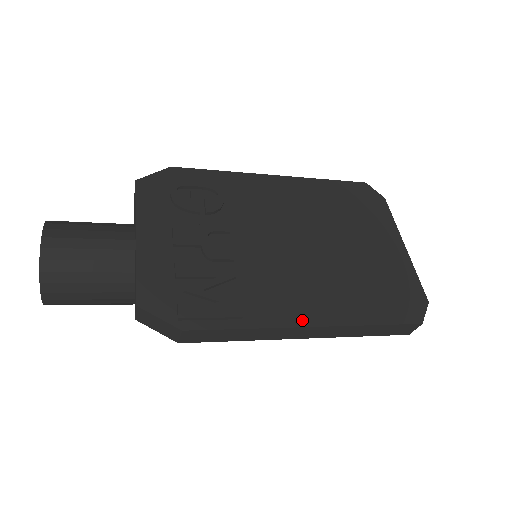
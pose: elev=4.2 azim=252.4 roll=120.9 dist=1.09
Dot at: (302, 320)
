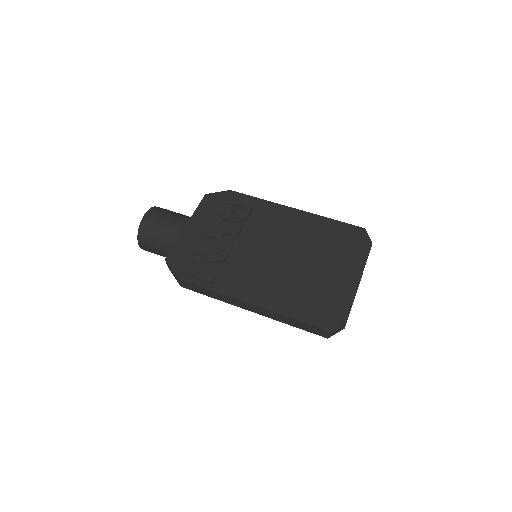
Dot at: (246, 297)
